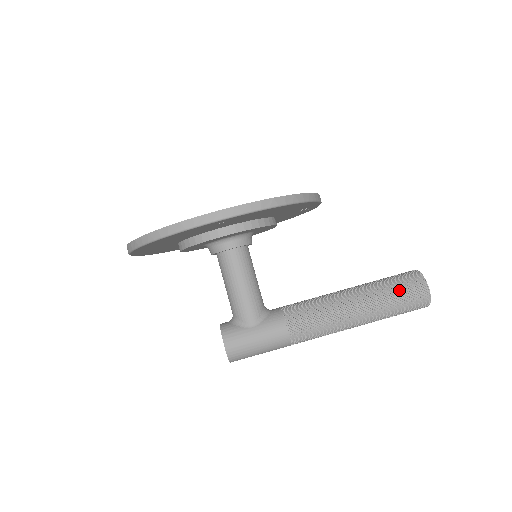
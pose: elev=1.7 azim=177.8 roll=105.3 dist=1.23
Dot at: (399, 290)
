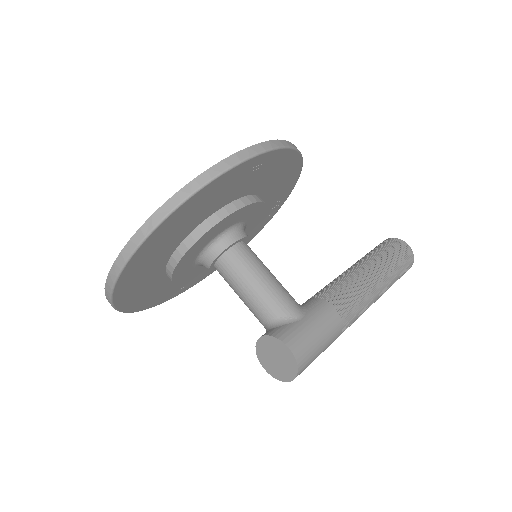
Dot at: (391, 250)
